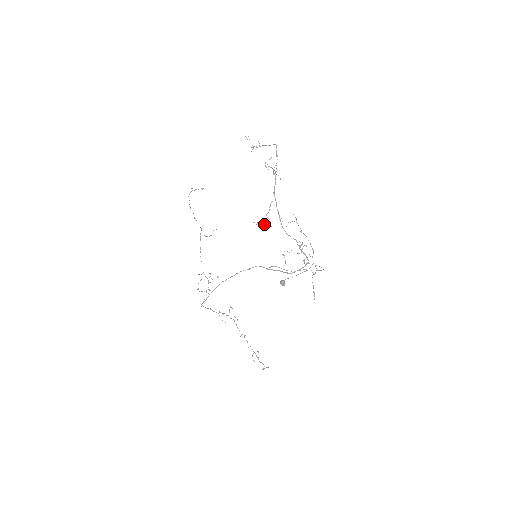
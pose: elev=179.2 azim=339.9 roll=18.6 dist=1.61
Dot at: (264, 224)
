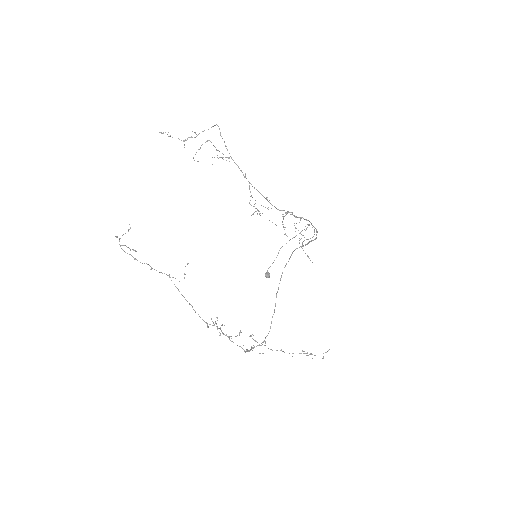
Dot at: occluded
